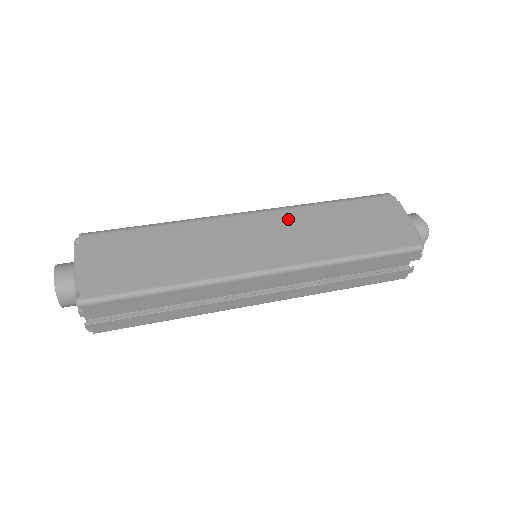
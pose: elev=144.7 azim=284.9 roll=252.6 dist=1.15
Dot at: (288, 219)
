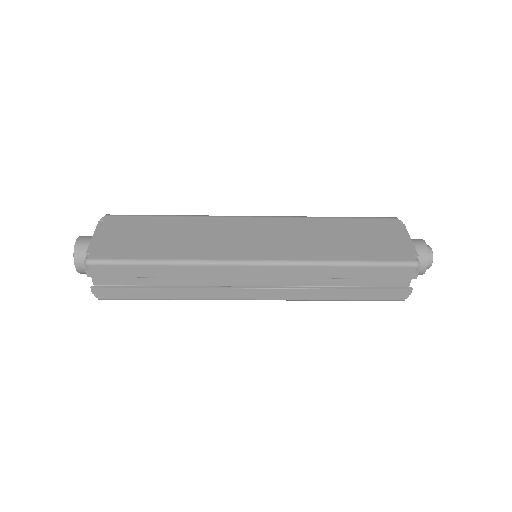
Dot at: (290, 225)
